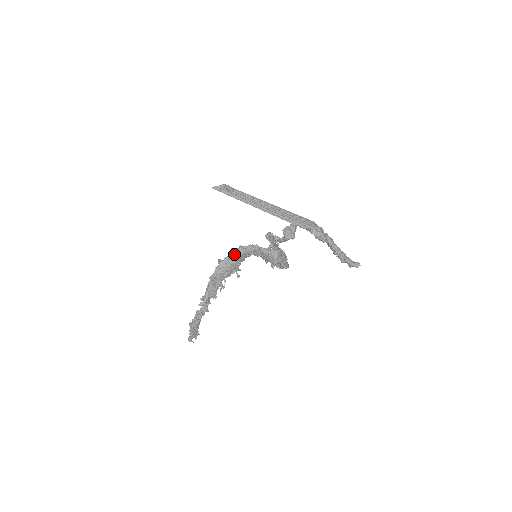
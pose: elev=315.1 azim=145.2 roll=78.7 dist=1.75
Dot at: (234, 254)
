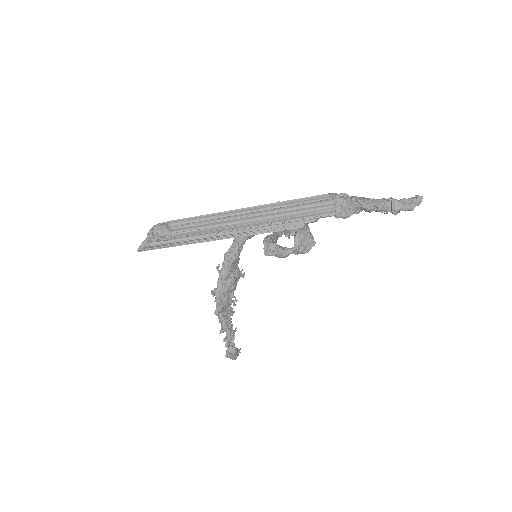
Dot at: (225, 271)
